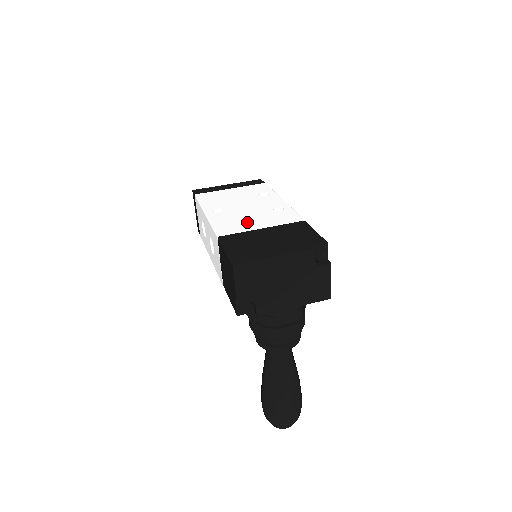
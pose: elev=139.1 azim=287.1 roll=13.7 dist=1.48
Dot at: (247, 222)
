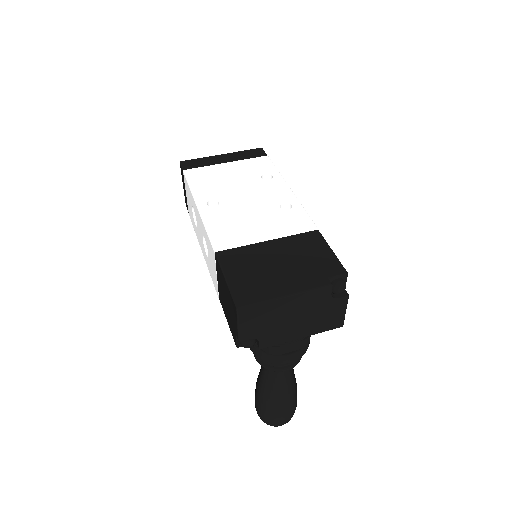
Dot at: (249, 228)
